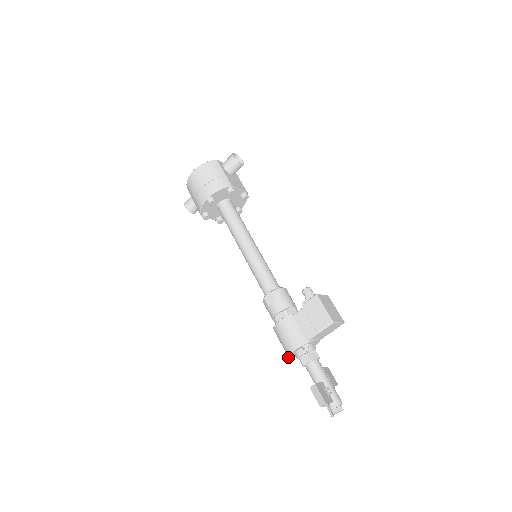
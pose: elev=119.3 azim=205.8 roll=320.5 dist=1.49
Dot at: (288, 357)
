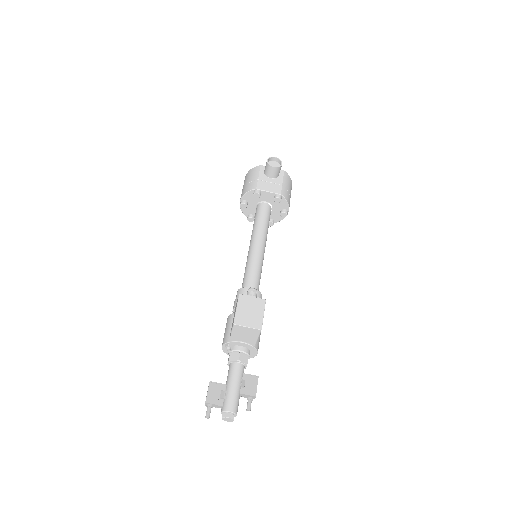
Dot at: occluded
